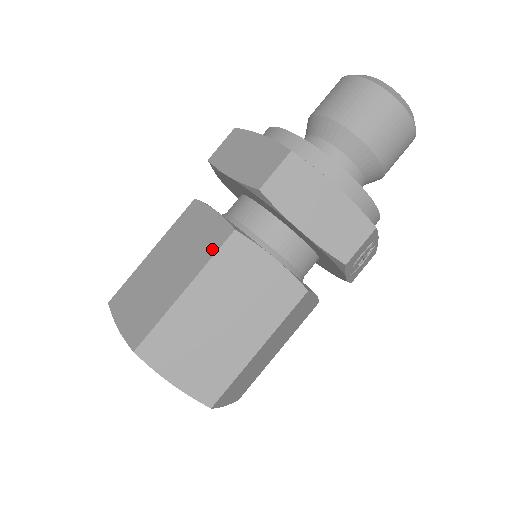
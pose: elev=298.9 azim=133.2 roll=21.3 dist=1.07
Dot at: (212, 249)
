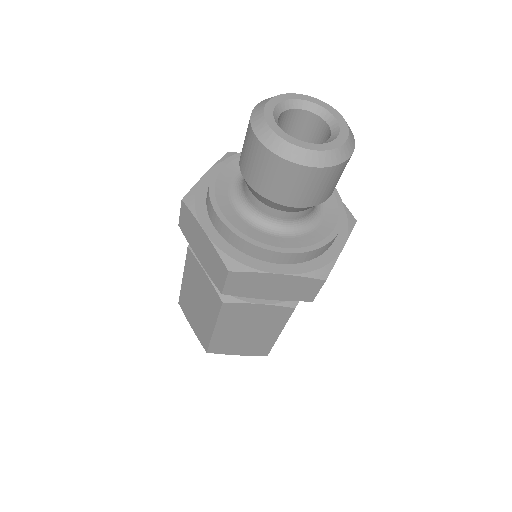
Dot at: (216, 309)
